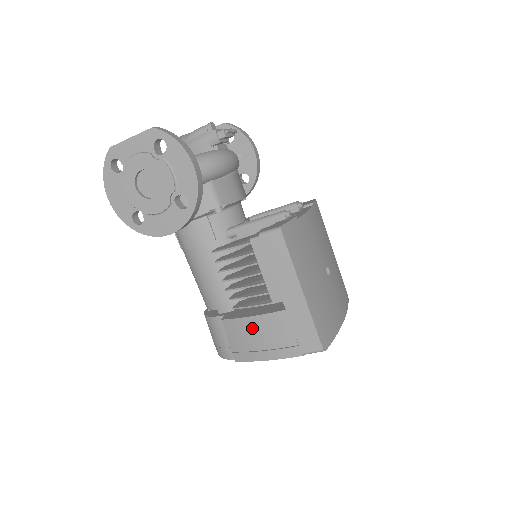
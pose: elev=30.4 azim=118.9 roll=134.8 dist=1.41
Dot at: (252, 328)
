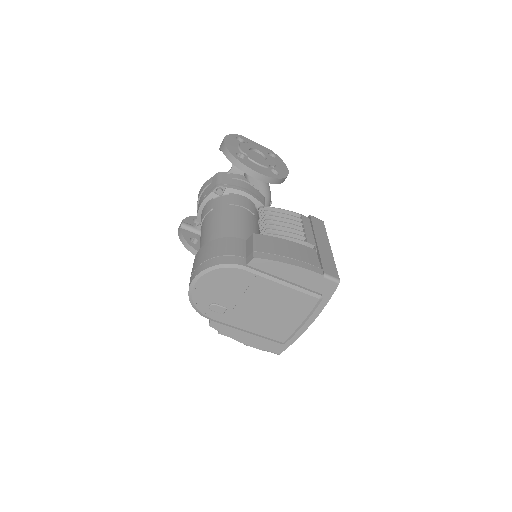
Dot at: (285, 245)
